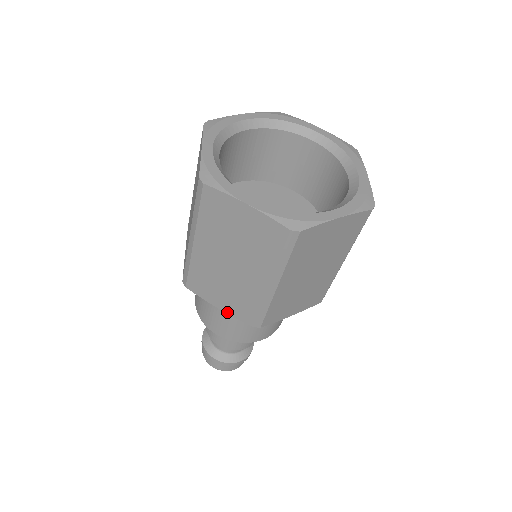
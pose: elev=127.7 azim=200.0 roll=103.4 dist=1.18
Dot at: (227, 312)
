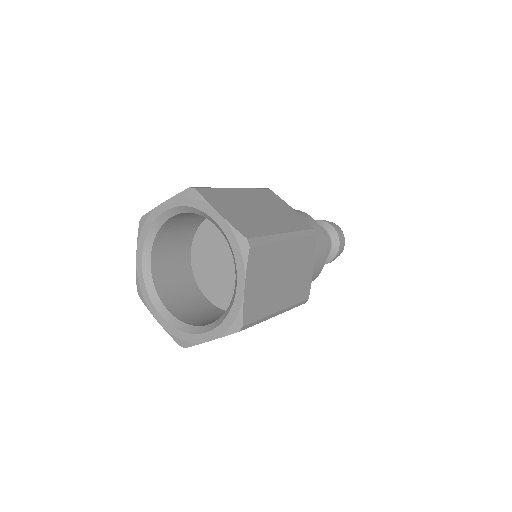
Dot at: occluded
